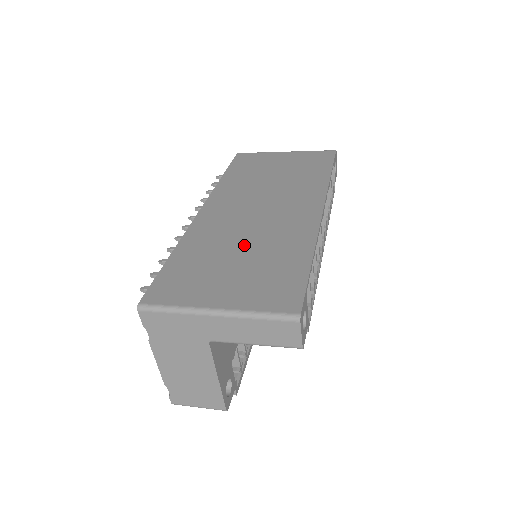
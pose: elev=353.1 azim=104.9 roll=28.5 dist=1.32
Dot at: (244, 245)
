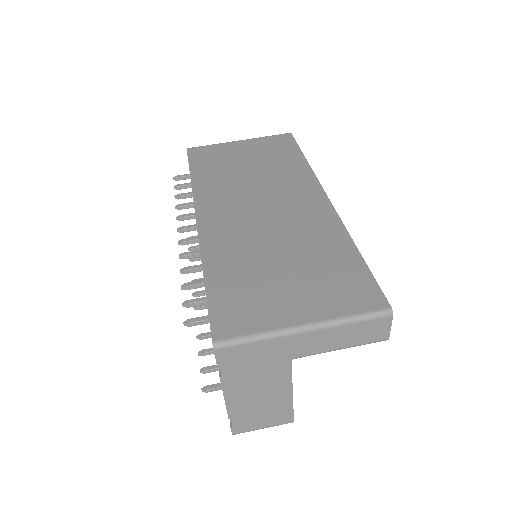
Dot at: (278, 249)
